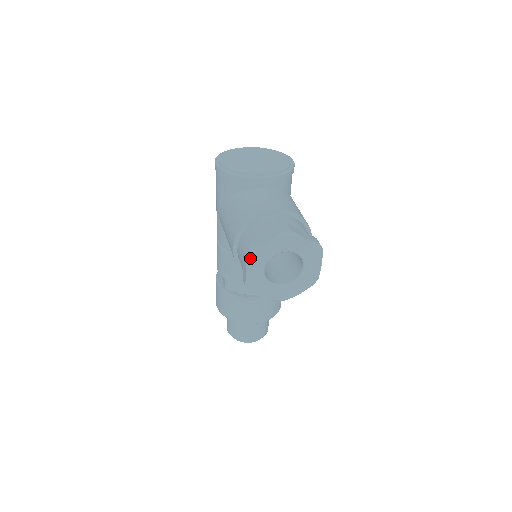
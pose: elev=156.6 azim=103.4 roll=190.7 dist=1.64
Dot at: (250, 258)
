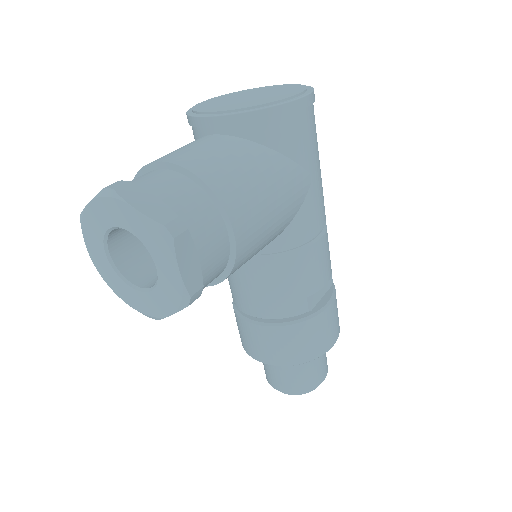
Dot at: (82, 227)
